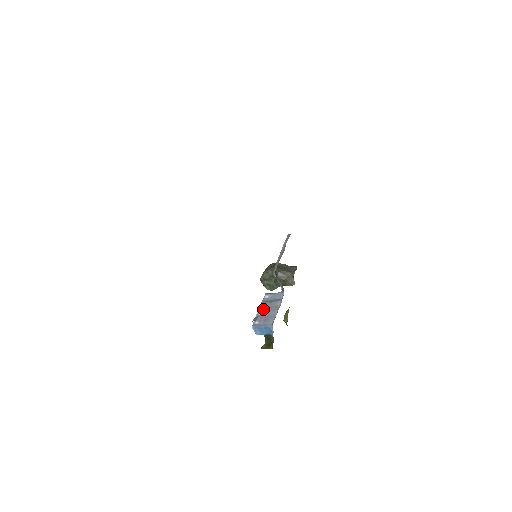
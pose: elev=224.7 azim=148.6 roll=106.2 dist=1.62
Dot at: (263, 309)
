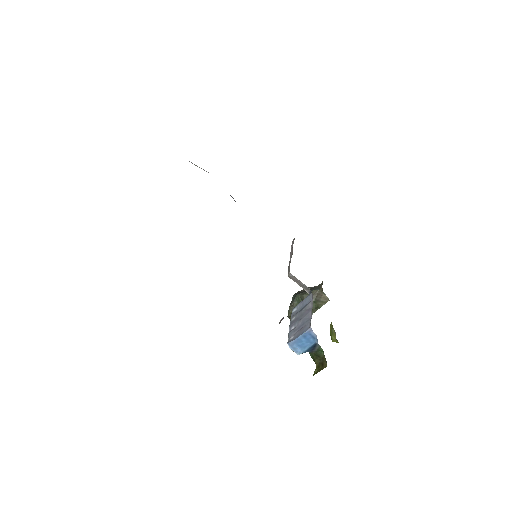
Dot at: (294, 322)
